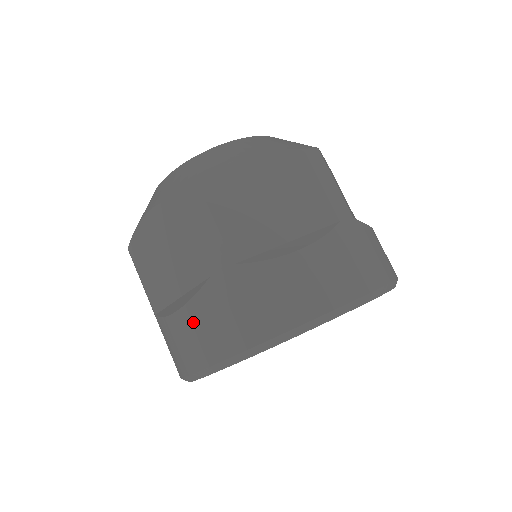
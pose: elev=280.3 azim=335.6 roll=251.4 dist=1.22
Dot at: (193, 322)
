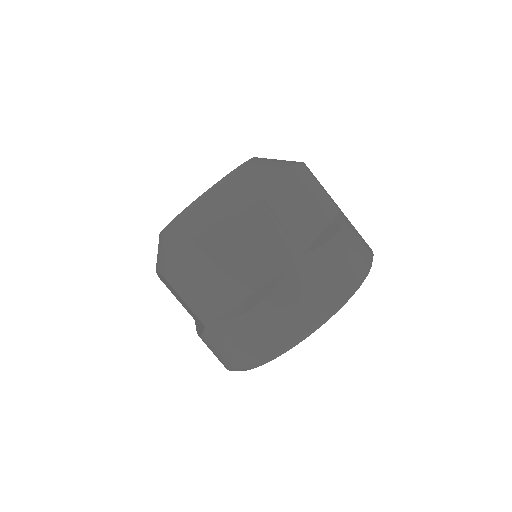
Dot at: (277, 309)
